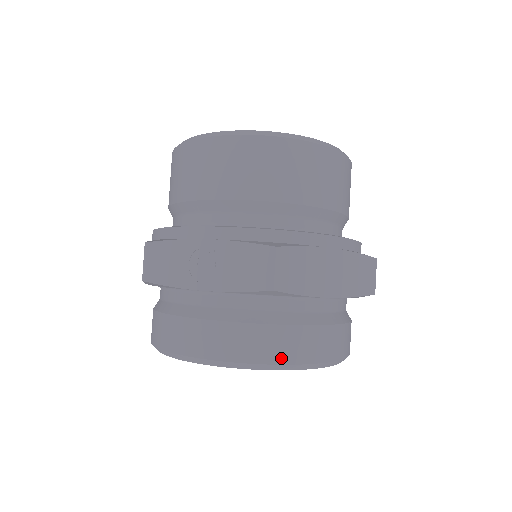
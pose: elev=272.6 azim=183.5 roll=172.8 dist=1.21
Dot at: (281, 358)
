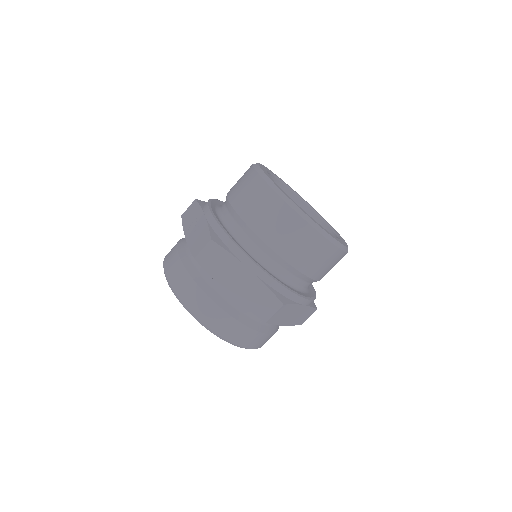
Dot at: (184, 297)
